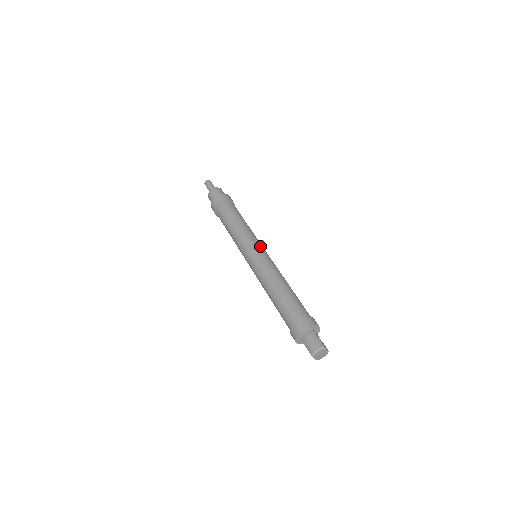
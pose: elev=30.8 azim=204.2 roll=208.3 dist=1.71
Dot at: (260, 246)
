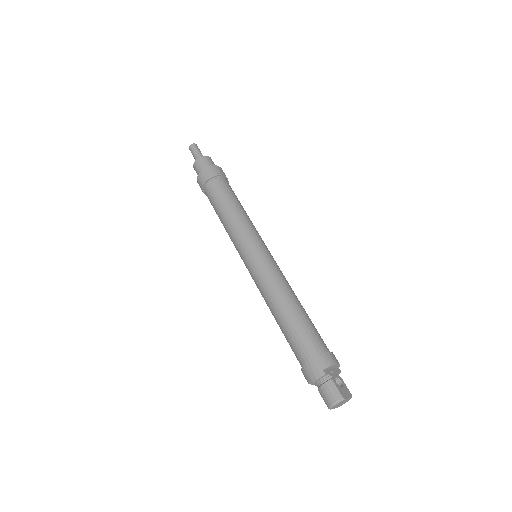
Dot at: (258, 245)
